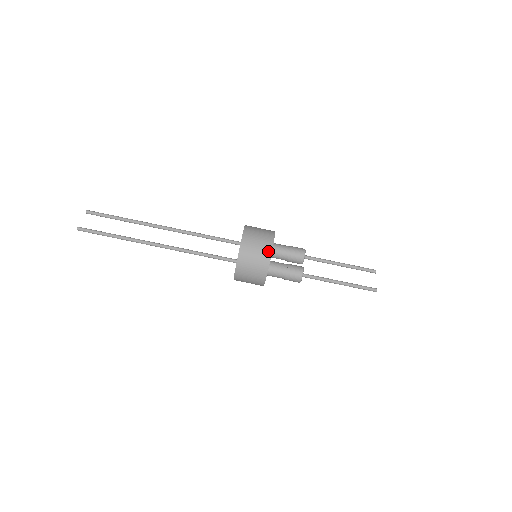
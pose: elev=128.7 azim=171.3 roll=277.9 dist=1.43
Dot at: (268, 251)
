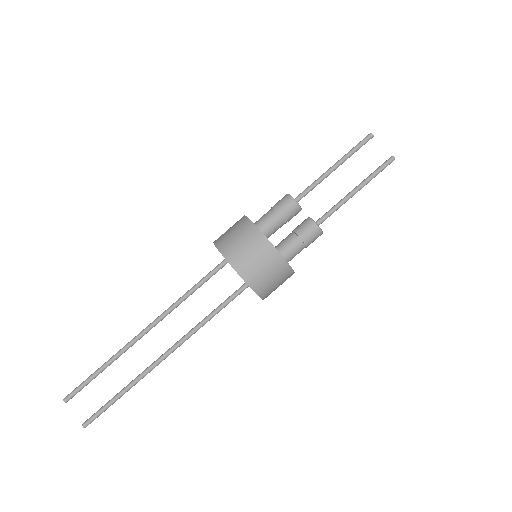
Dot at: (275, 256)
